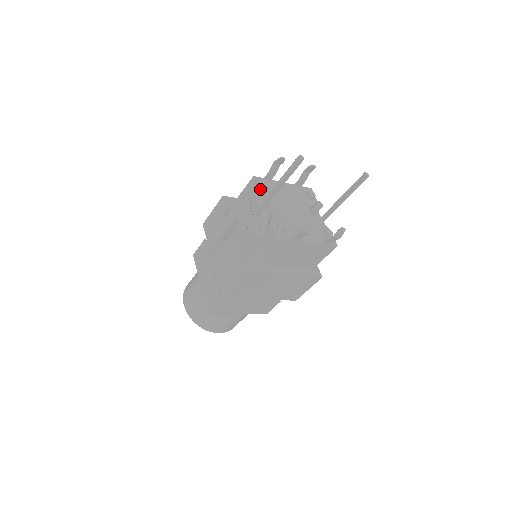
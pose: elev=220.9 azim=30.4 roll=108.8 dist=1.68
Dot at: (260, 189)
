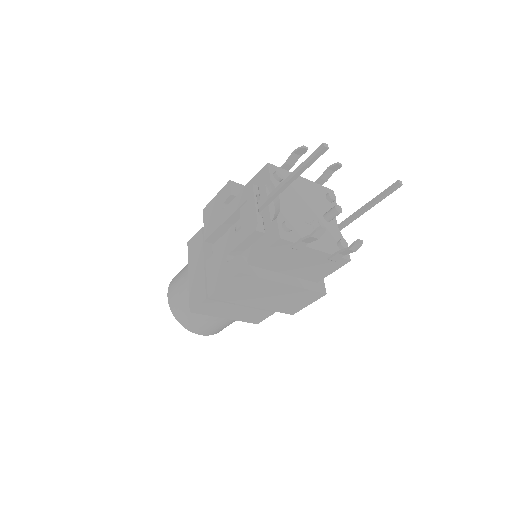
Dot at: (272, 178)
